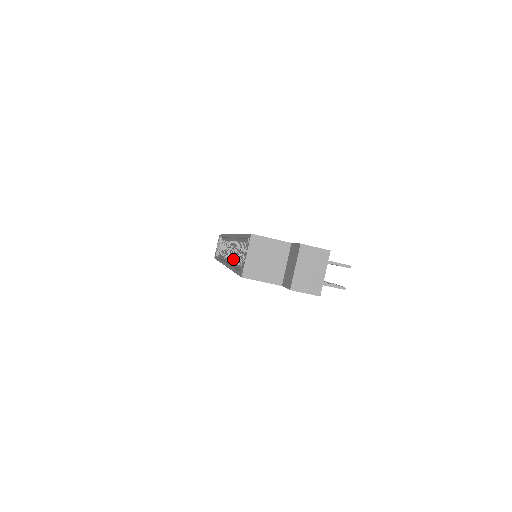
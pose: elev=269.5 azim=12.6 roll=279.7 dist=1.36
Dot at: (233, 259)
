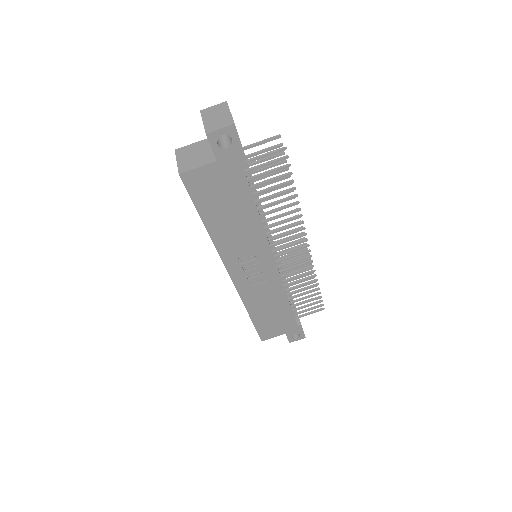
Dot at: occluded
